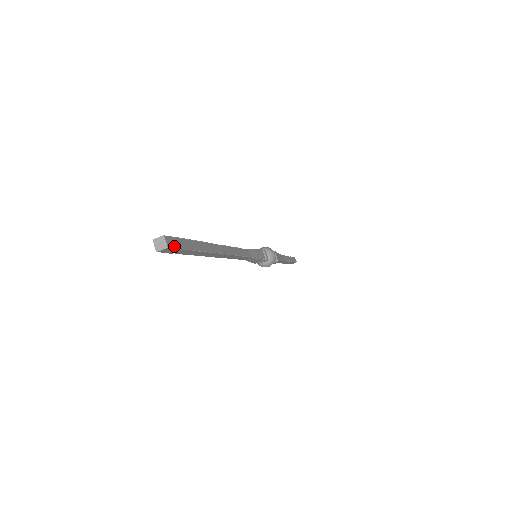
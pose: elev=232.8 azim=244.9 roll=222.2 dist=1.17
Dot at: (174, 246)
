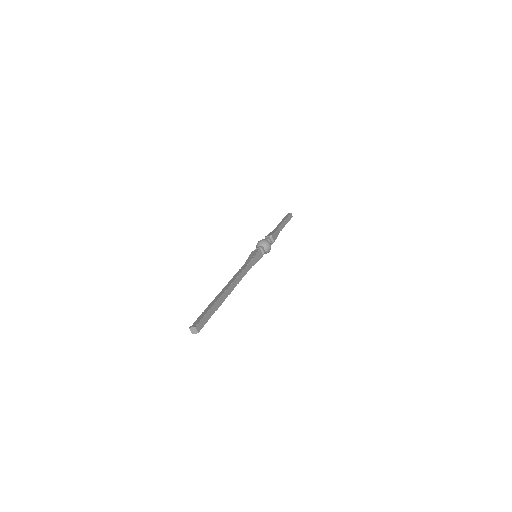
Dot at: (201, 327)
